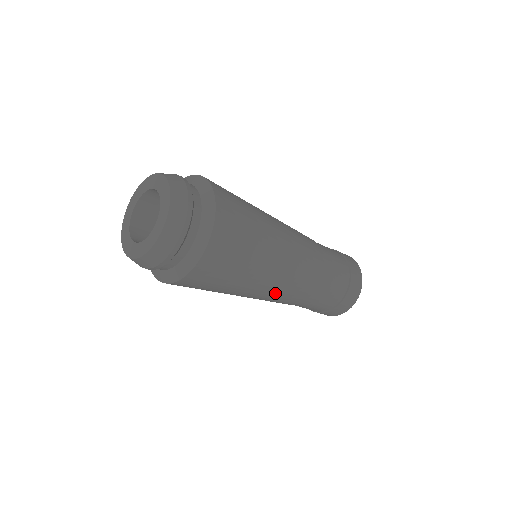
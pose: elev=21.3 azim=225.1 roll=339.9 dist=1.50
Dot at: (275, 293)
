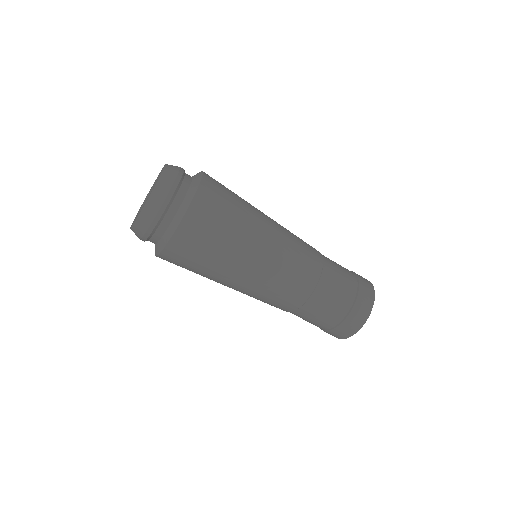
Dot at: (280, 262)
